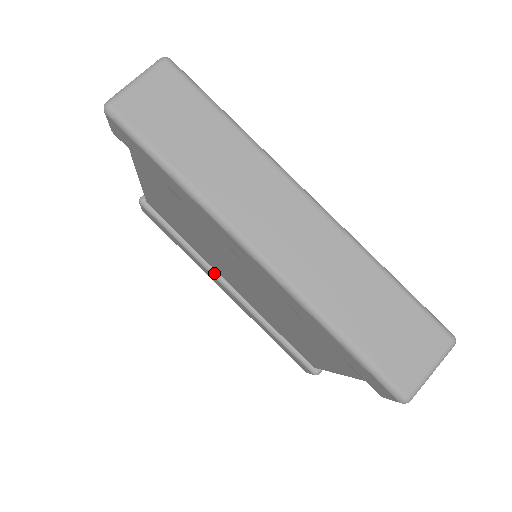
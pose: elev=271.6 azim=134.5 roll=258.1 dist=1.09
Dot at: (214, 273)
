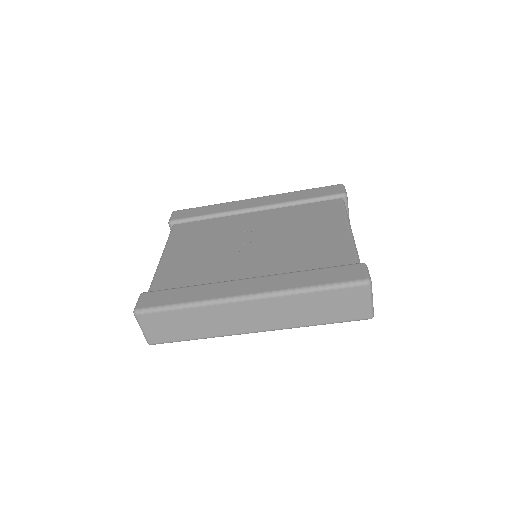
Dot at: occluded
